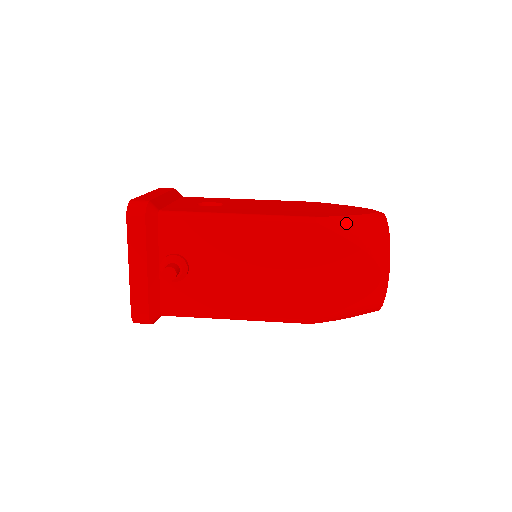
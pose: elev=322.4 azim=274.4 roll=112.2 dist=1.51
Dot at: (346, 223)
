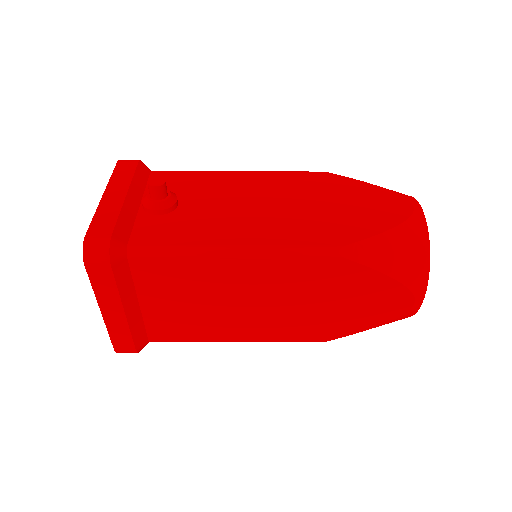
Dot at: occluded
